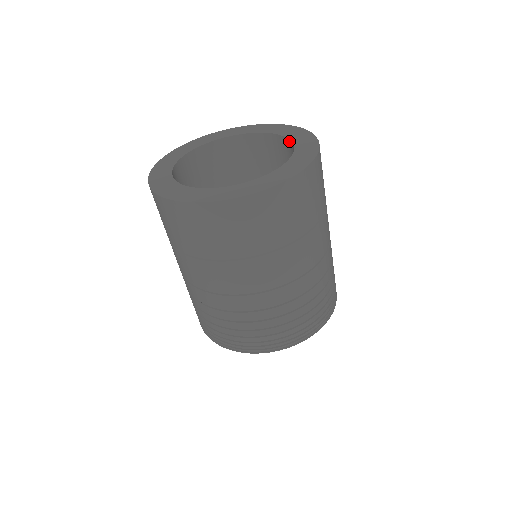
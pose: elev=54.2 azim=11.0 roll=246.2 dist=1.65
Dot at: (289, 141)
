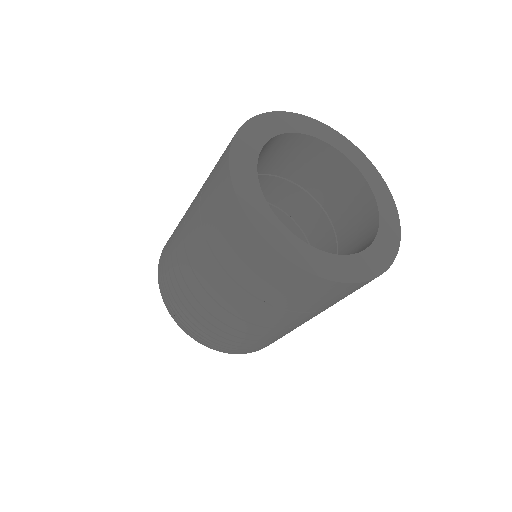
Dot at: (376, 206)
